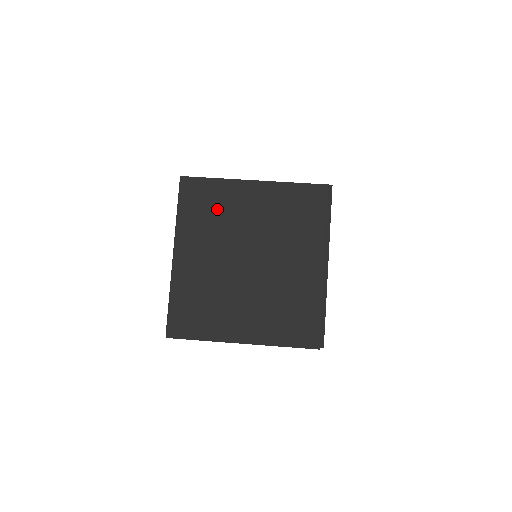
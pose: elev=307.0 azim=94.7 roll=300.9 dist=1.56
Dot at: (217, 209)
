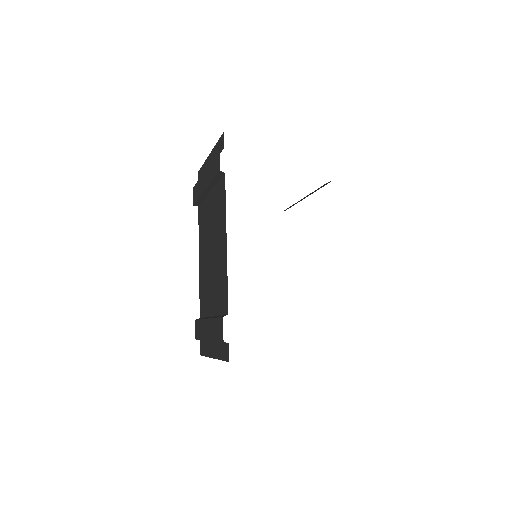
Dot at: occluded
